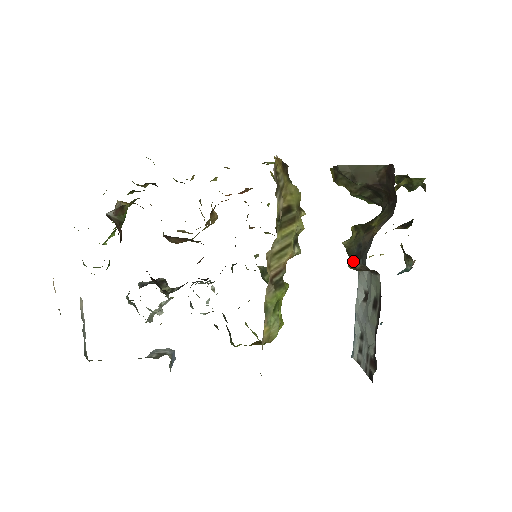
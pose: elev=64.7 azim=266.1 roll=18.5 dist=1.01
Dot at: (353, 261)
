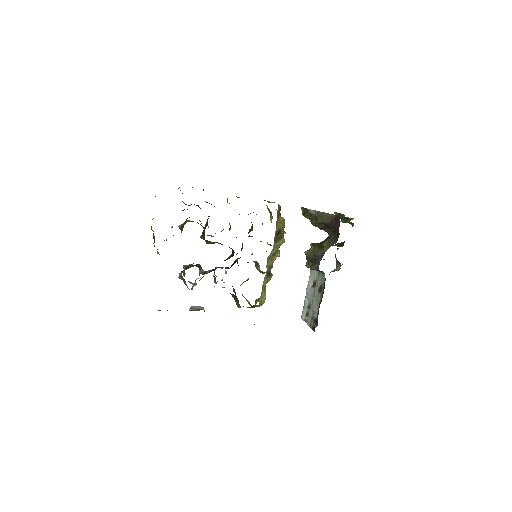
Dot at: (309, 263)
